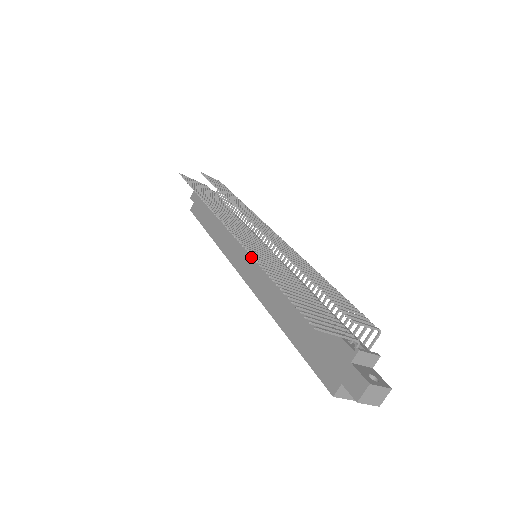
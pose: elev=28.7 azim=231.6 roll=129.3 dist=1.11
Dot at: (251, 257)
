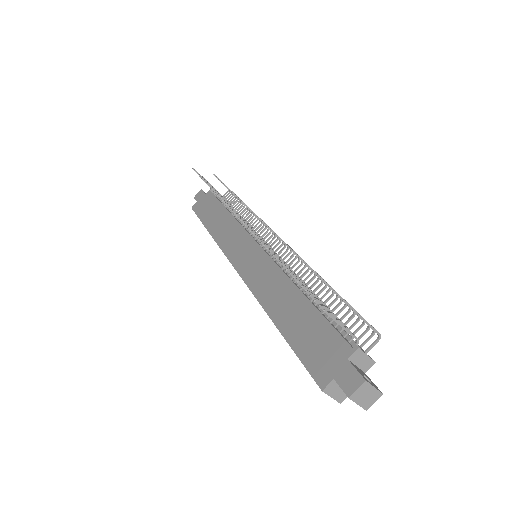
Dot at: (252, 255)
